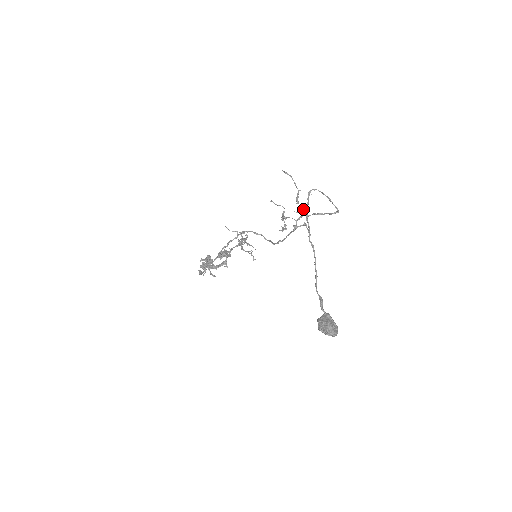
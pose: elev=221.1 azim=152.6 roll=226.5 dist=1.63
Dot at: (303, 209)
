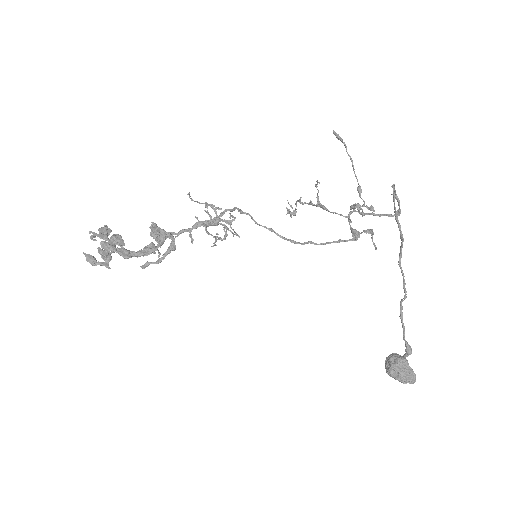
Dot at: occluded
